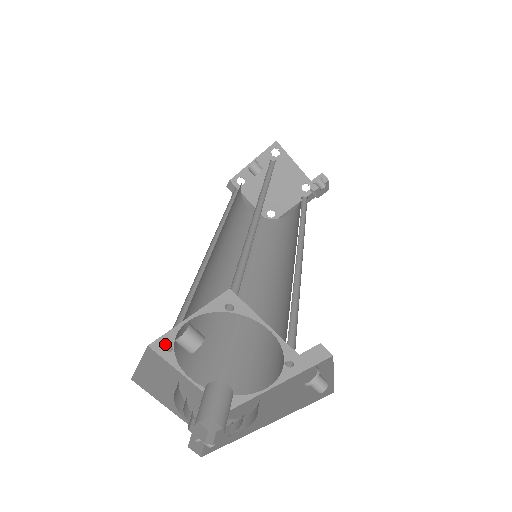
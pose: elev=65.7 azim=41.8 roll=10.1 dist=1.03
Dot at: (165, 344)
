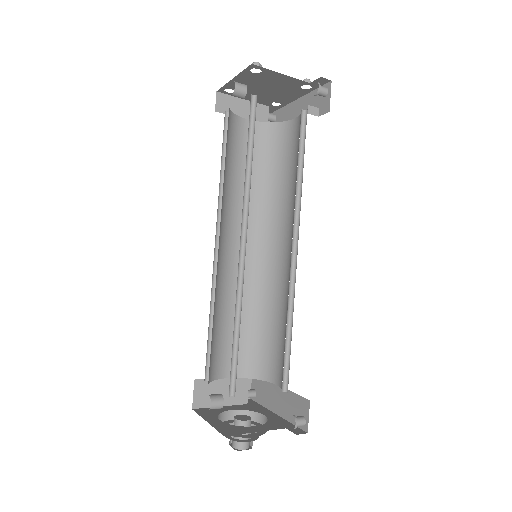
Dot at: occluded
